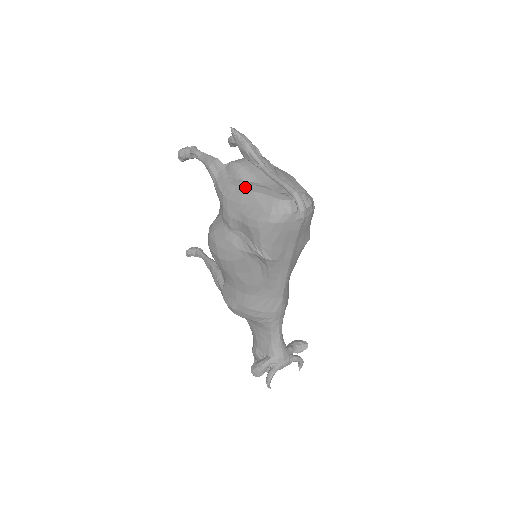
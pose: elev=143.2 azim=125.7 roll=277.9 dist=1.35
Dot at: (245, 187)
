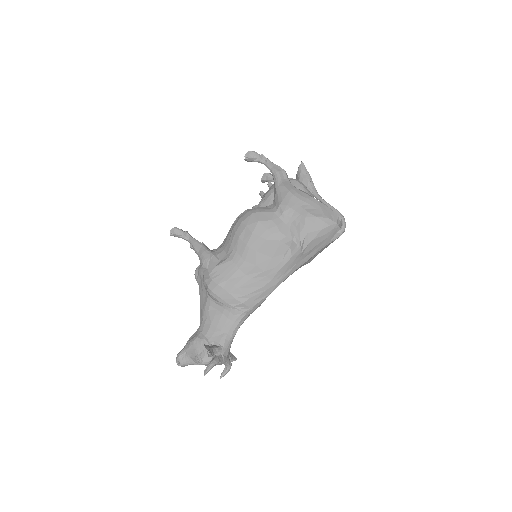
Dot at: (310, 195)
